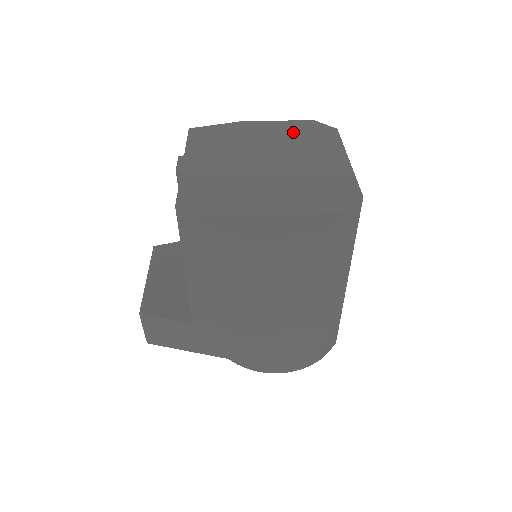
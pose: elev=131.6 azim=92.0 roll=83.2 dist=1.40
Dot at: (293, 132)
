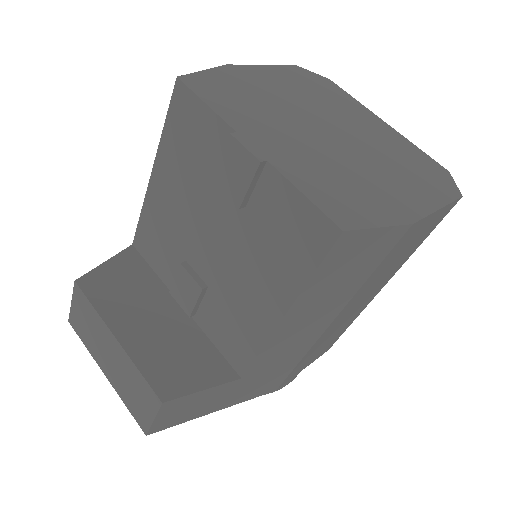
Dot at: (301, 84)
